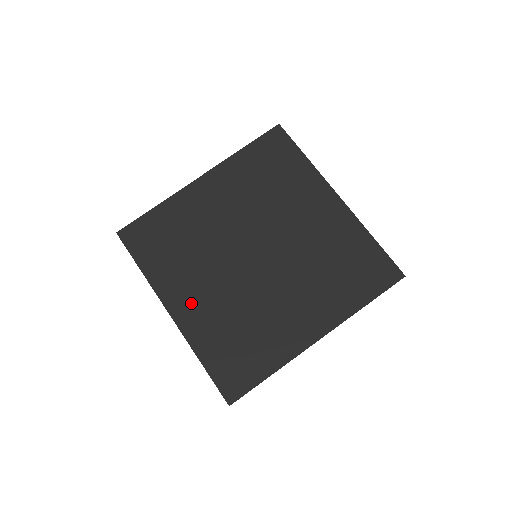
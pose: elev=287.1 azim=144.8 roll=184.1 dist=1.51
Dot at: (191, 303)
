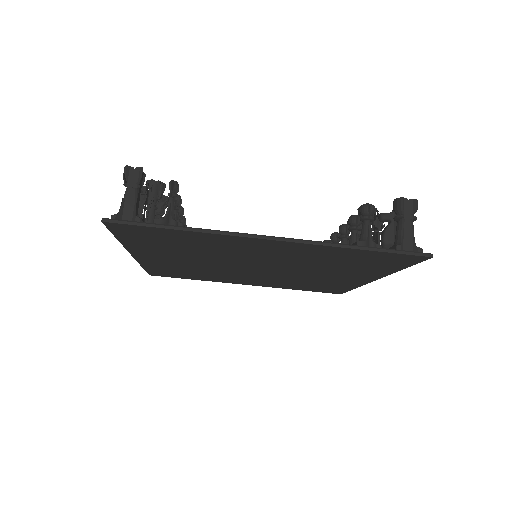
Dot at: (251, 282)
